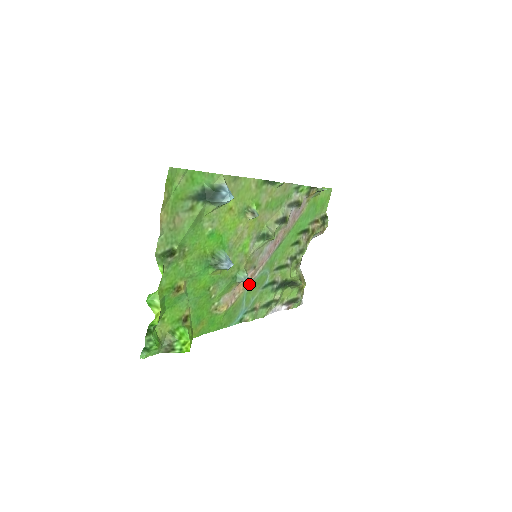
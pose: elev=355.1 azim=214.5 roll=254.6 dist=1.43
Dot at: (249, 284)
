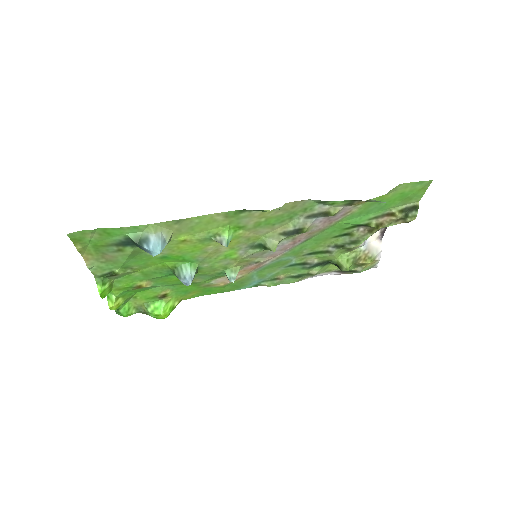
Dot at: (258, 268)
